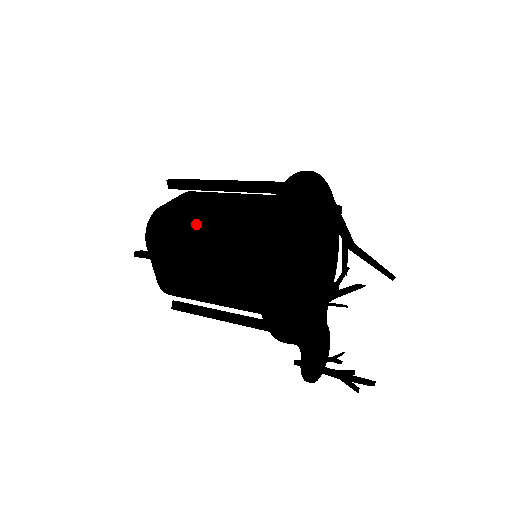
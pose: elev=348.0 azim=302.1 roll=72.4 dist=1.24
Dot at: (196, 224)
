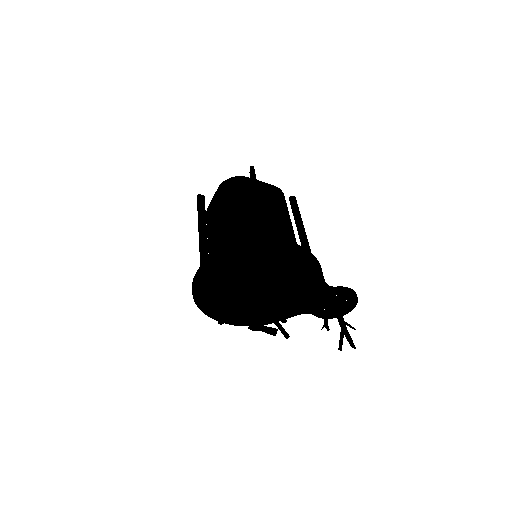
Dot at: occluded
